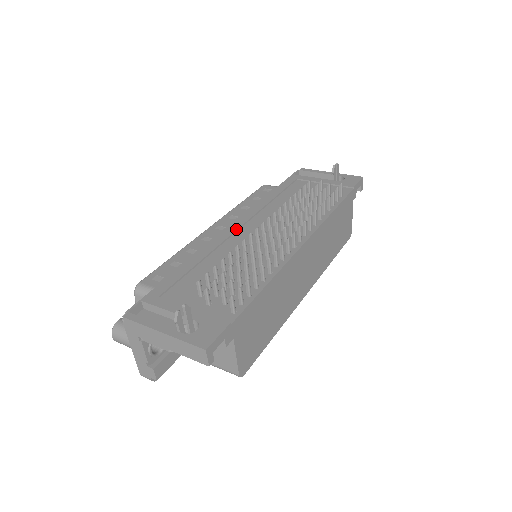
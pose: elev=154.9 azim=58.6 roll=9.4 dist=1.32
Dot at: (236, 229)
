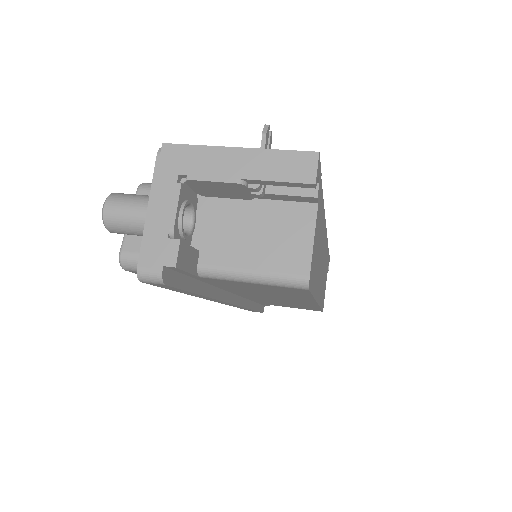
Dot at: occluded
